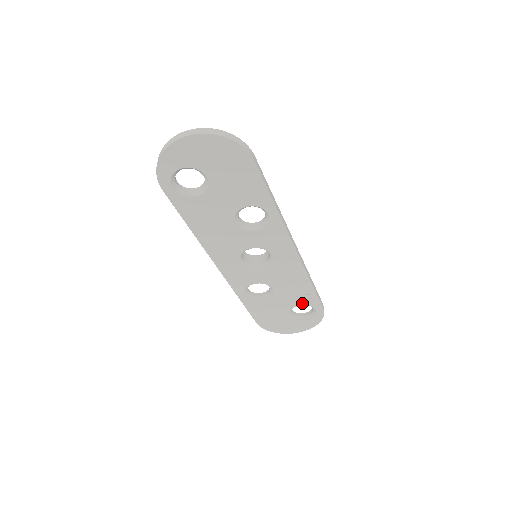
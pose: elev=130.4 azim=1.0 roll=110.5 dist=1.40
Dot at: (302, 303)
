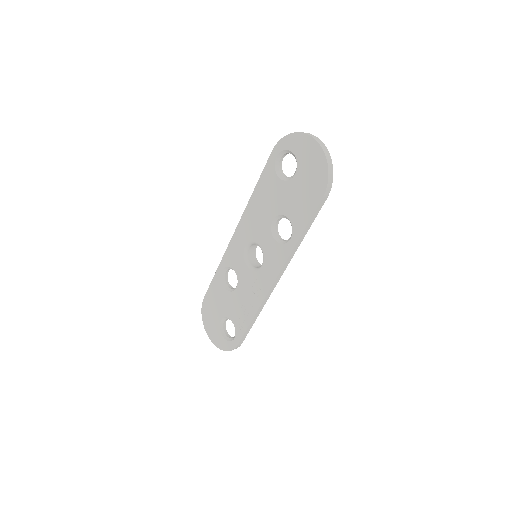
Dot at: (235, 322)
